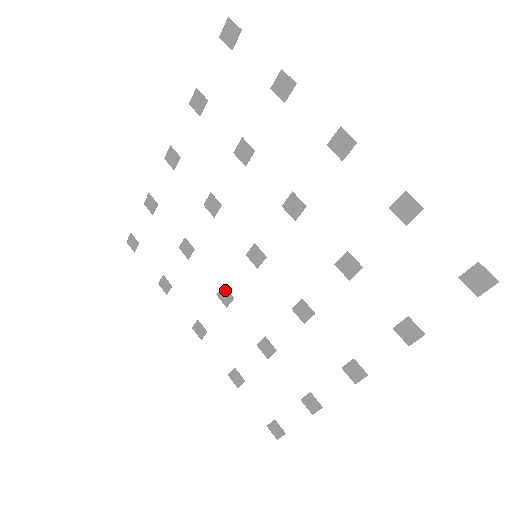
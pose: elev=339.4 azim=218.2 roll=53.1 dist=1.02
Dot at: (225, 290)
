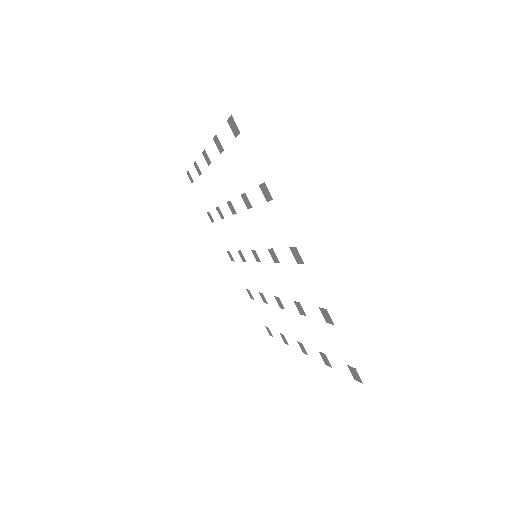
Dot at: (242, 254)
